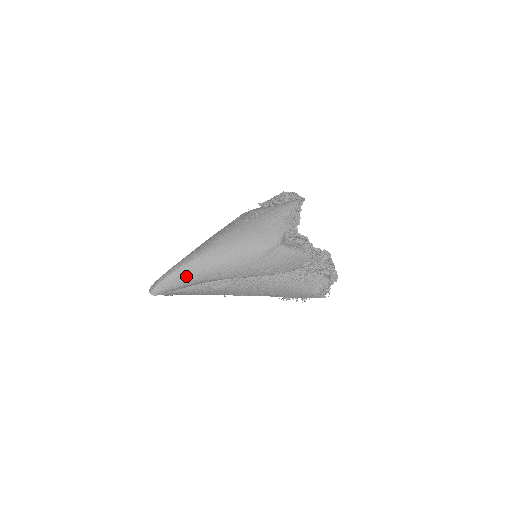
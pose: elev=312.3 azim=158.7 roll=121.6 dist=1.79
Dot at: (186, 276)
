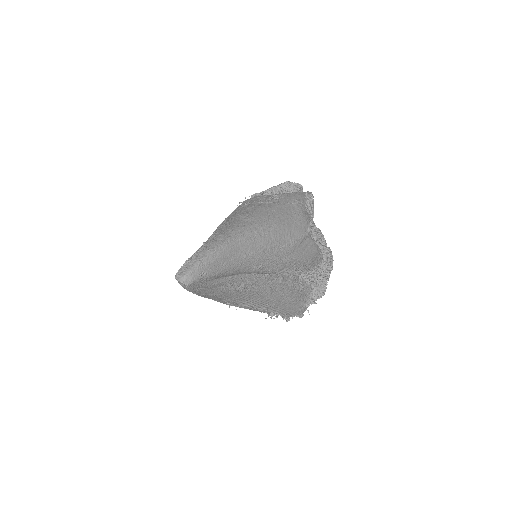
Dot at: (227, 259)
